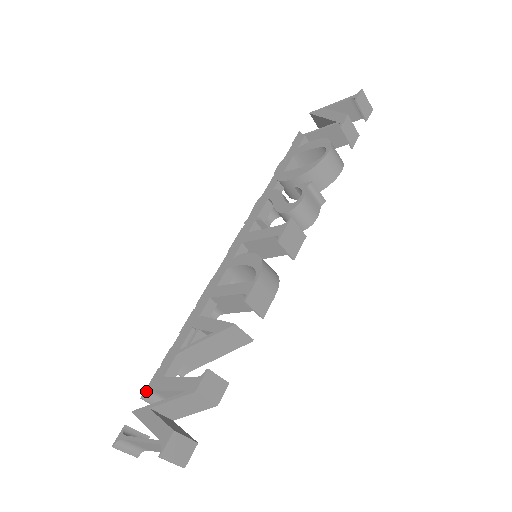
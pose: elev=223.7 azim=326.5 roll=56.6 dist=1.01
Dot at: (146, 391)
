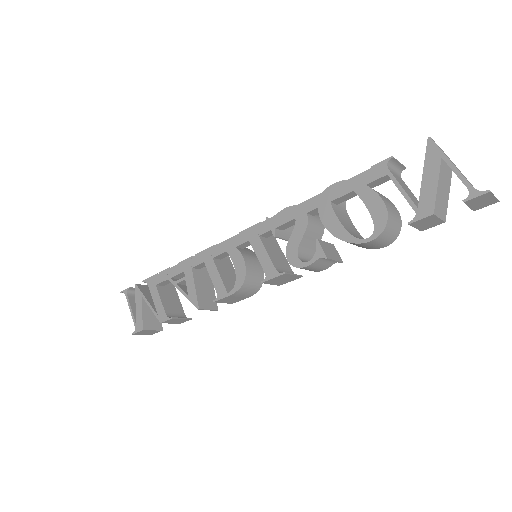
Dot at: (145, 281)
